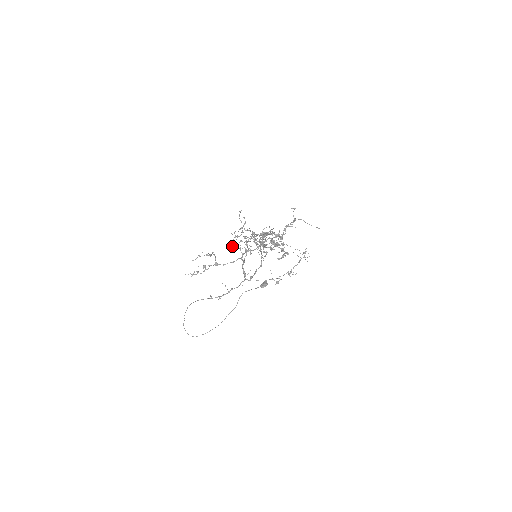
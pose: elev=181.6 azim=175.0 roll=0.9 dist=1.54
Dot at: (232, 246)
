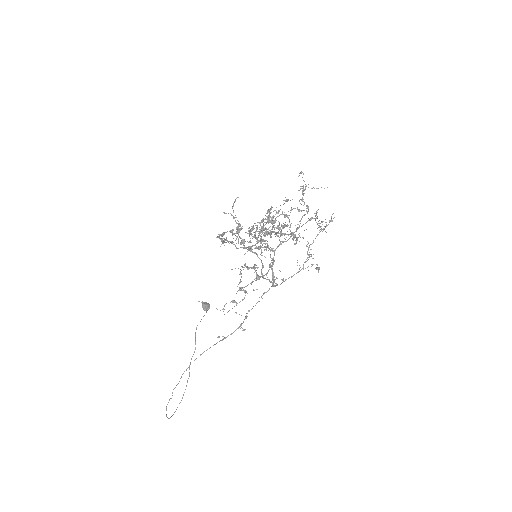
Dot at: occluded
